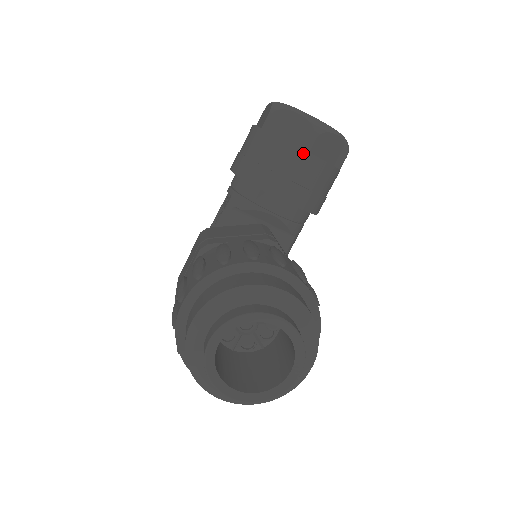
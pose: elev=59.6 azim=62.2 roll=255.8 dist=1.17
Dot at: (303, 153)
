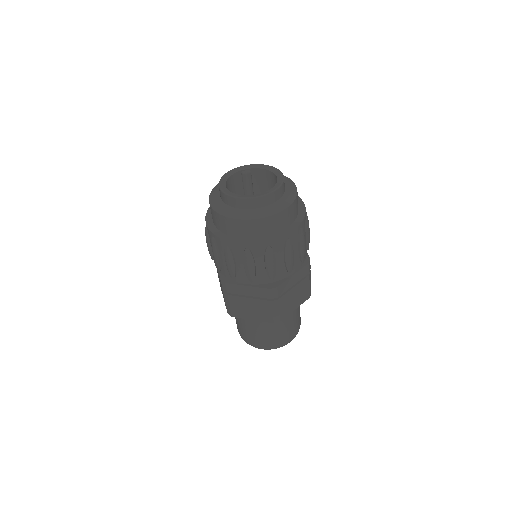
Dot at: occluded
